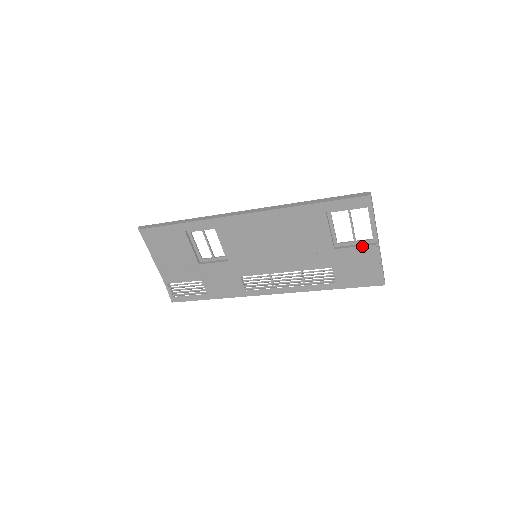
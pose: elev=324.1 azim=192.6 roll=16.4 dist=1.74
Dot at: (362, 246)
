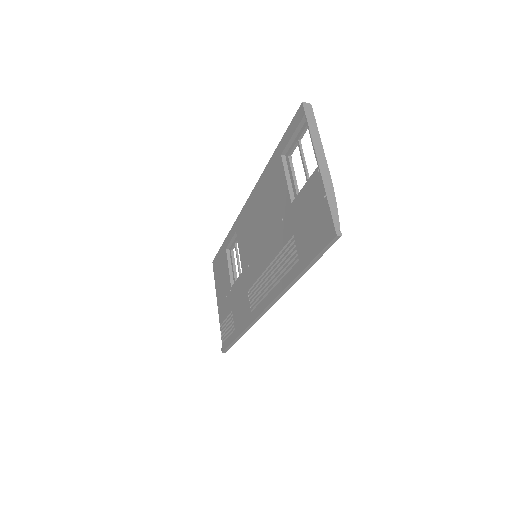
Dot at: (308, 180)
